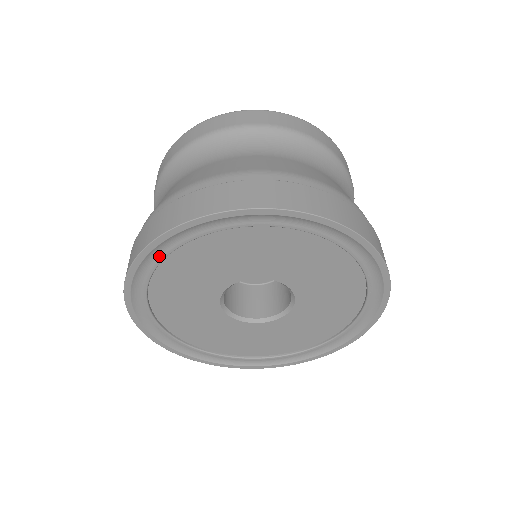
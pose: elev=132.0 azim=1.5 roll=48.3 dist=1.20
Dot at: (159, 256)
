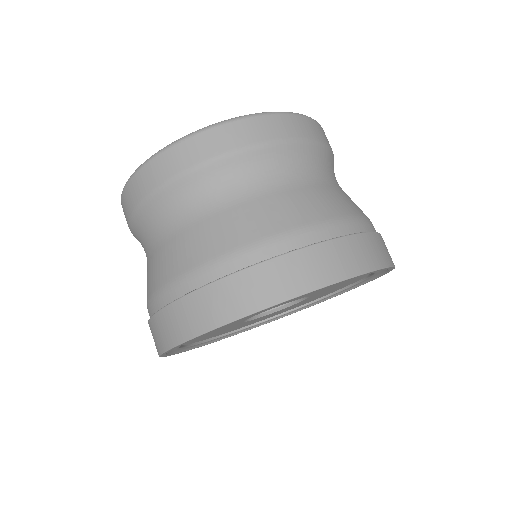
Dot at: occluded
